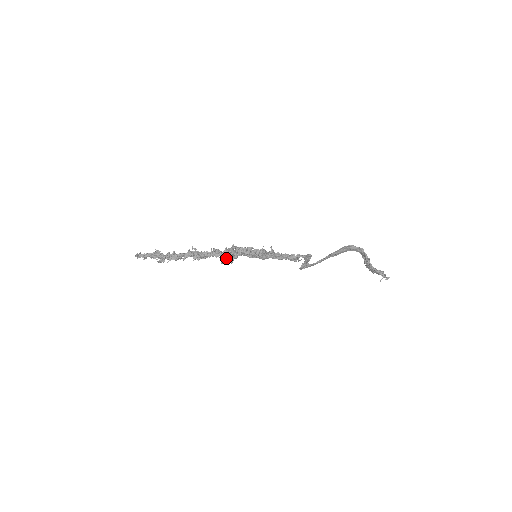
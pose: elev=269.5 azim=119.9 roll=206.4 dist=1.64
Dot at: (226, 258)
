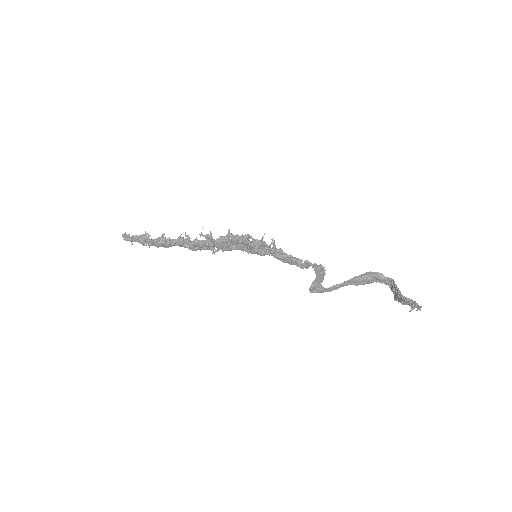
Dot at: (218, 246)
